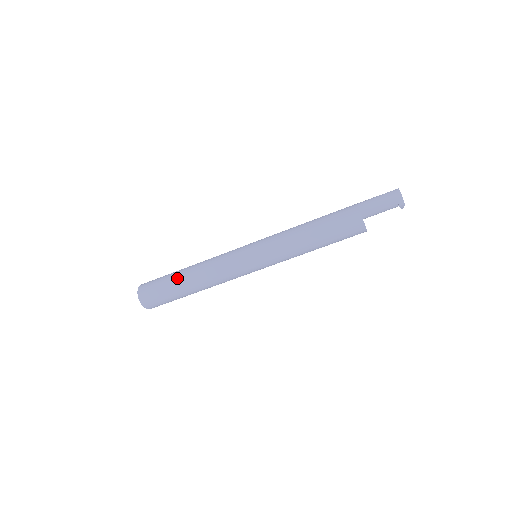
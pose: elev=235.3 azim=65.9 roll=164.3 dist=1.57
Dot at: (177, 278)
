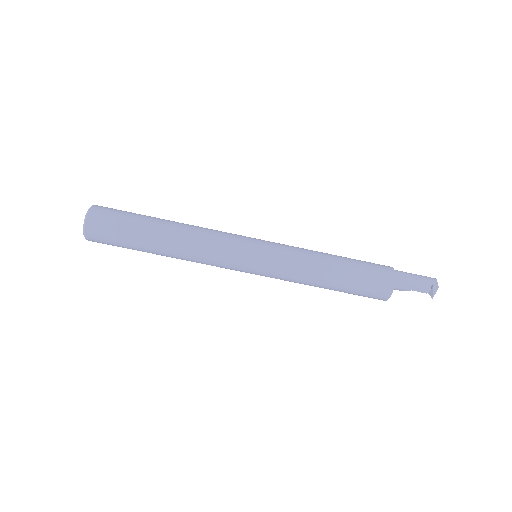
Dot at: occluded
